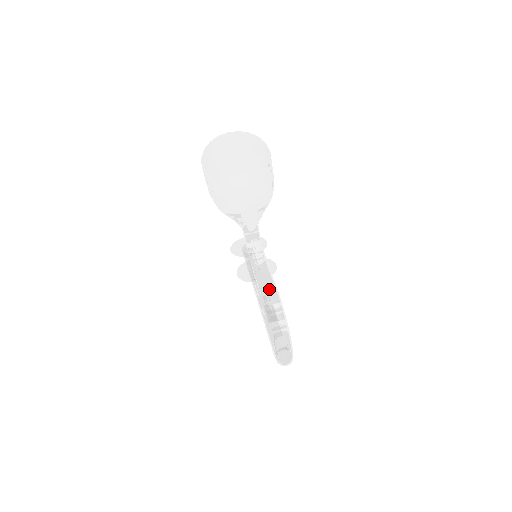
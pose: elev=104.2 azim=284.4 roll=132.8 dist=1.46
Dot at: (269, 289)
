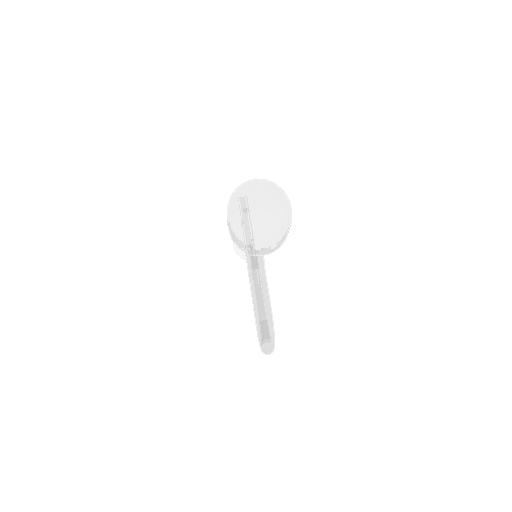
Dot at: (266, 314)
